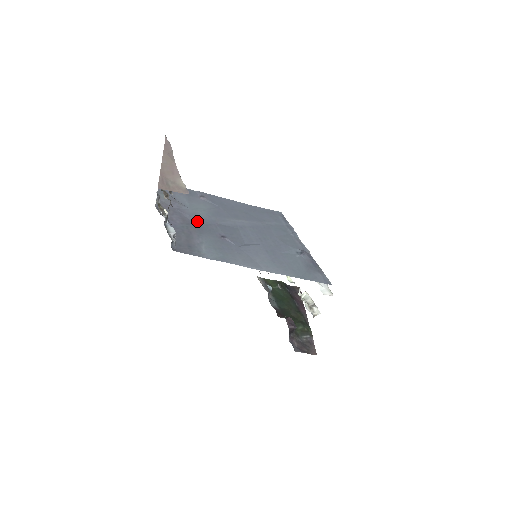
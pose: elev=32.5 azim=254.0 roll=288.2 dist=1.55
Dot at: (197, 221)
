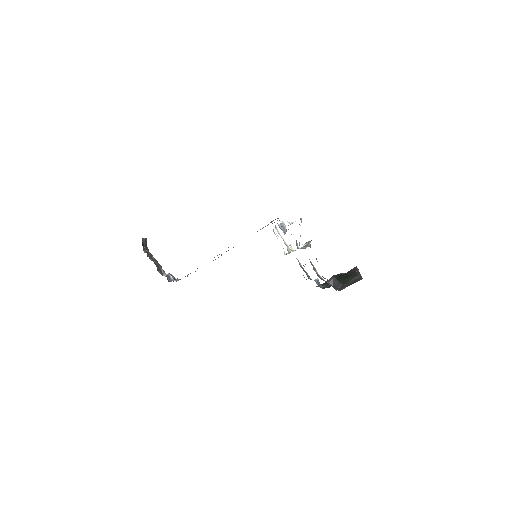
Dot at: occluded
